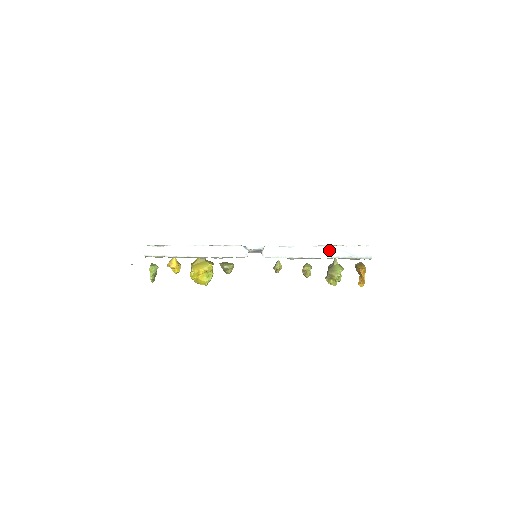
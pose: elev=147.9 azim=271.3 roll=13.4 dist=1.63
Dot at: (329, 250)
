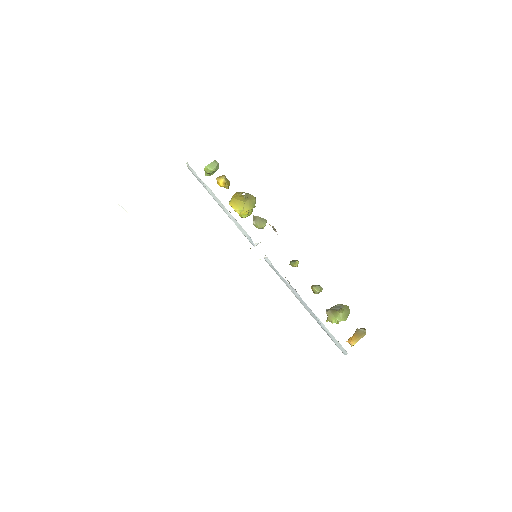
Dot at: (313, 314)
